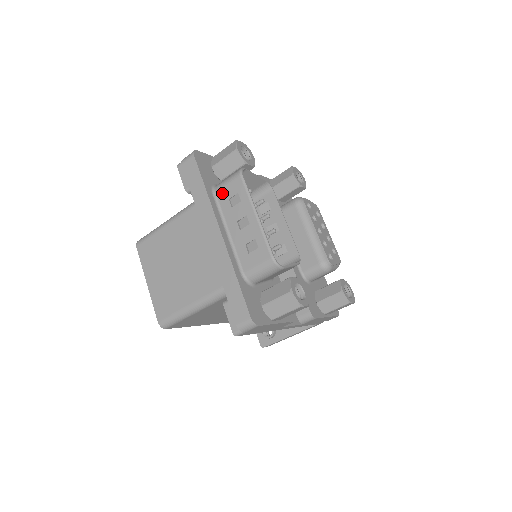
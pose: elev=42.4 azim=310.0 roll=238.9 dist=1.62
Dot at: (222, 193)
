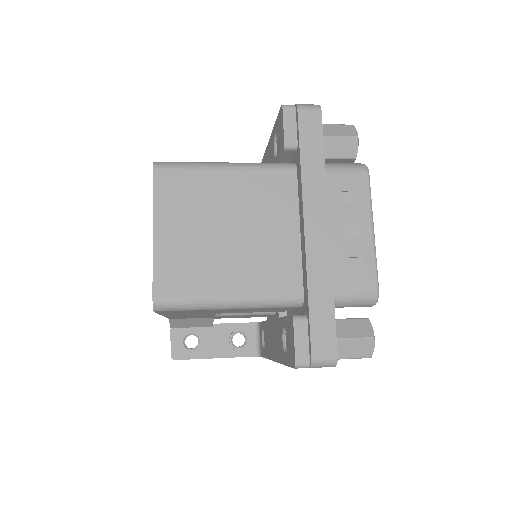
Dot at: (335, 178)
